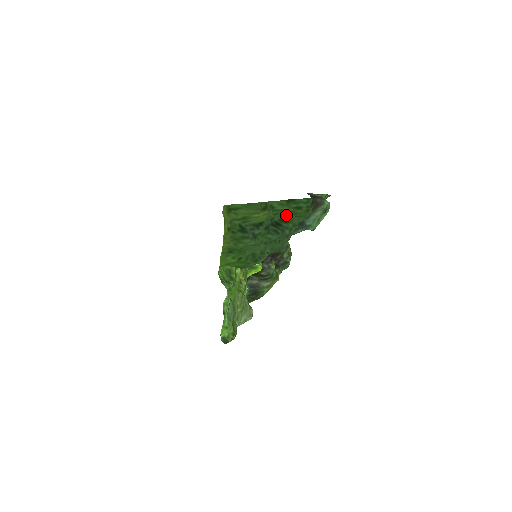
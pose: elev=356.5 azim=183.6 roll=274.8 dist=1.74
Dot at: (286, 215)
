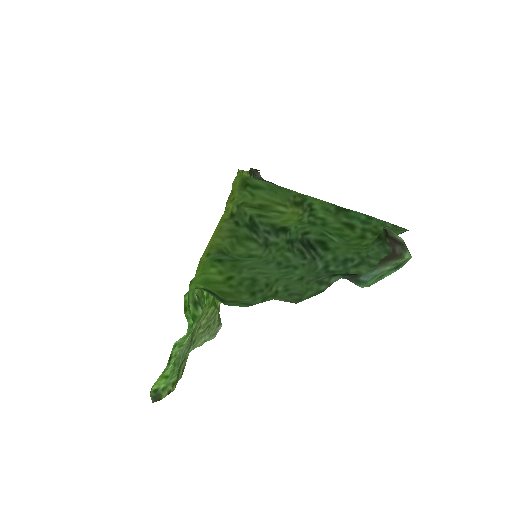
Dot at: (329, 236)
